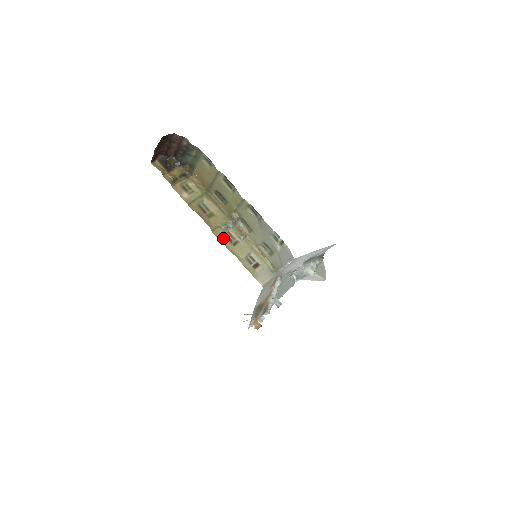
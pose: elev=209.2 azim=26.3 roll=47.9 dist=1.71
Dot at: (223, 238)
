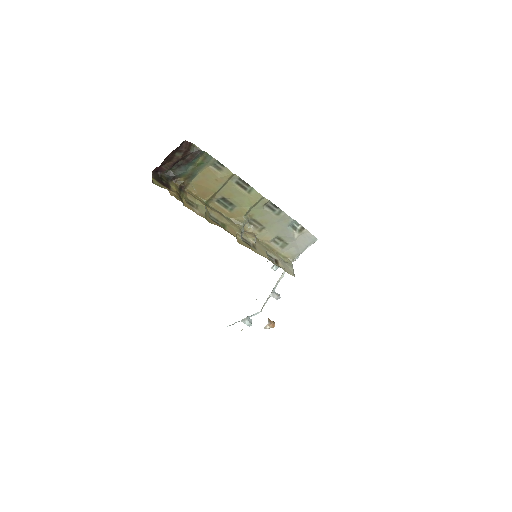
Dot at: (246, 244)
